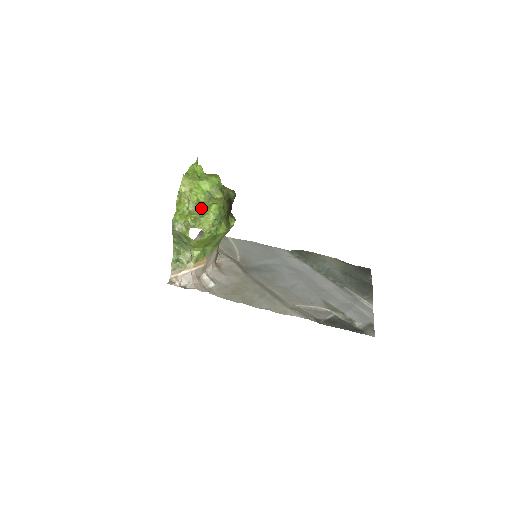
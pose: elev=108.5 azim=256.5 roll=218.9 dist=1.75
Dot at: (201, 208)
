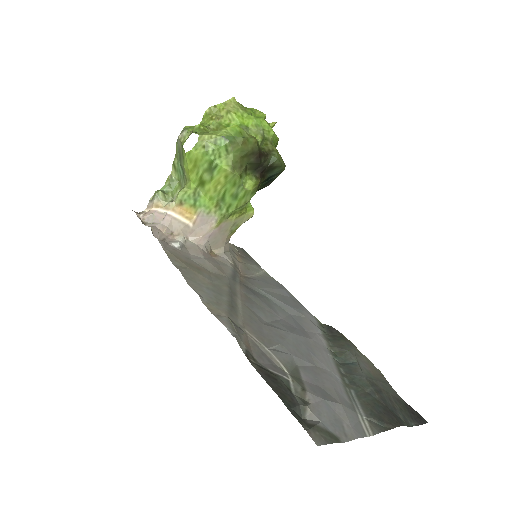
Dot at: occluded
